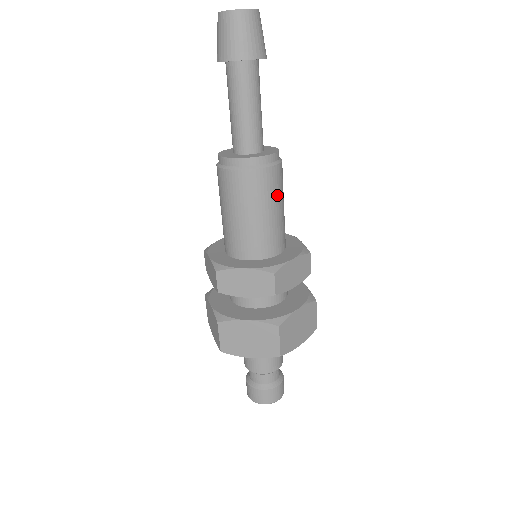
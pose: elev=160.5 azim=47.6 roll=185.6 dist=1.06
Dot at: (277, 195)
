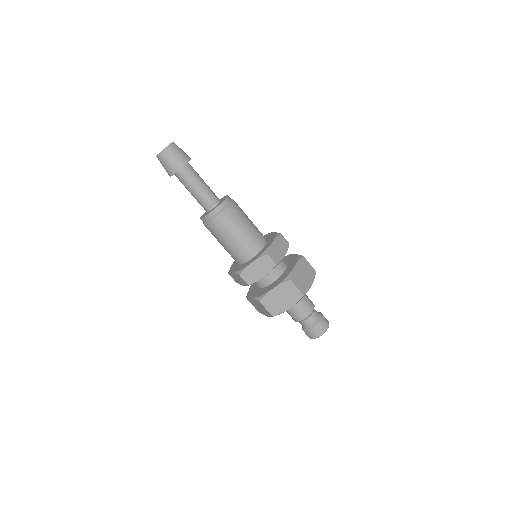
Dot at: (242, 217)
